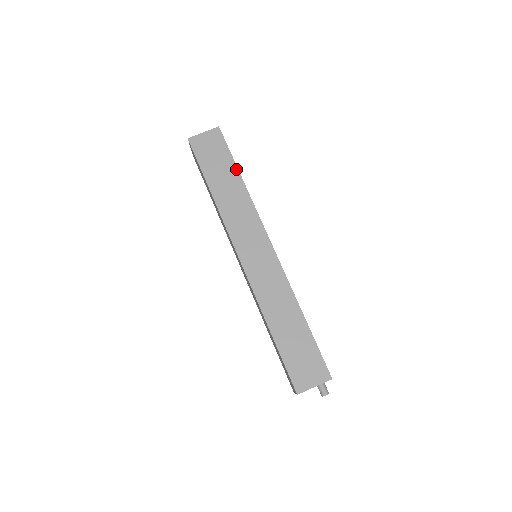
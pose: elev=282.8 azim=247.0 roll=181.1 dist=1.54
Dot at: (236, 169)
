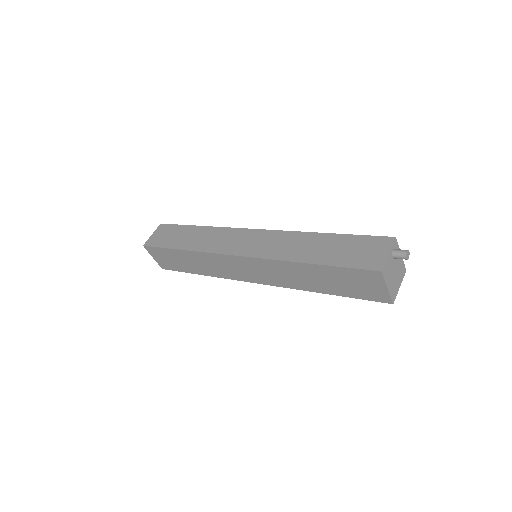
Dot at: (191, 227)
